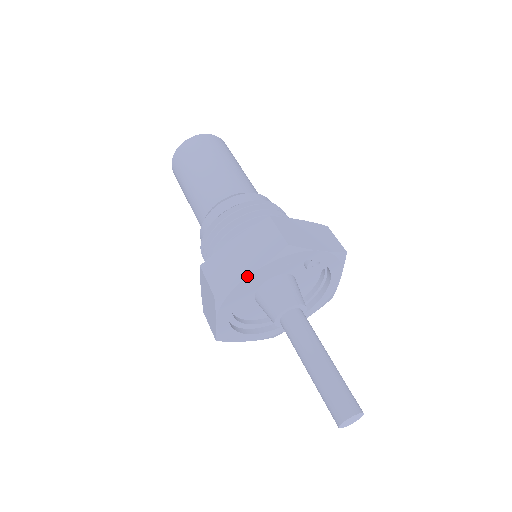
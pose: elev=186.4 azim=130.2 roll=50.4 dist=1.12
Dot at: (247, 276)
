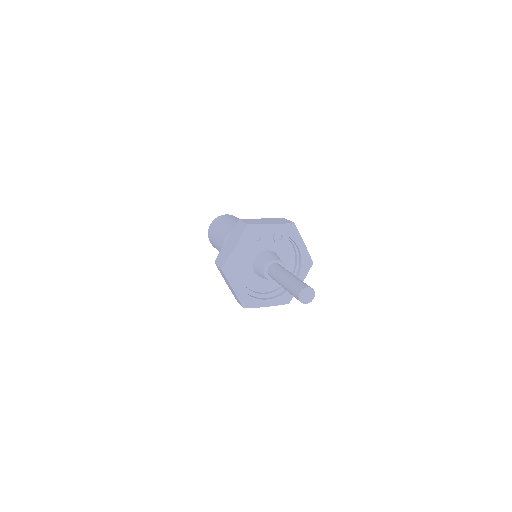
Dot at: (233, 250)
